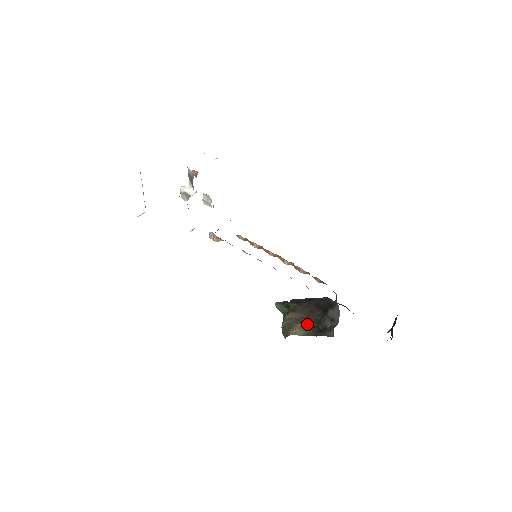
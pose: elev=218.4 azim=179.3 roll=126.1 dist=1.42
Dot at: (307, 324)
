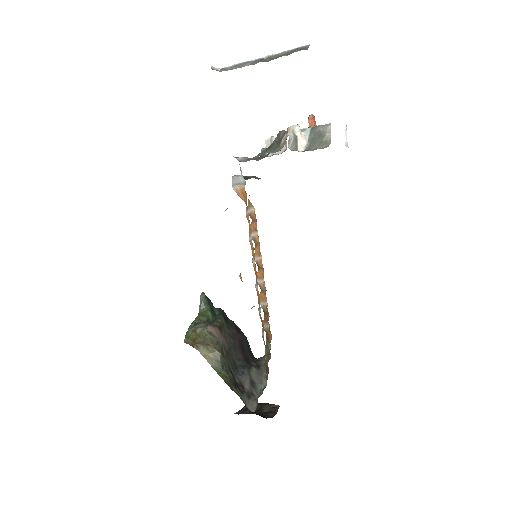
Dot at: (225, 360)
